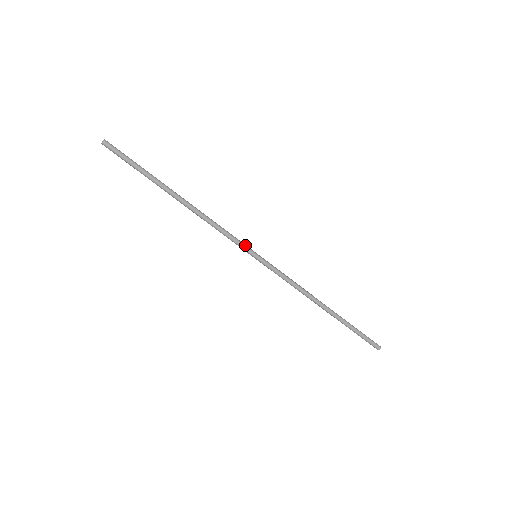
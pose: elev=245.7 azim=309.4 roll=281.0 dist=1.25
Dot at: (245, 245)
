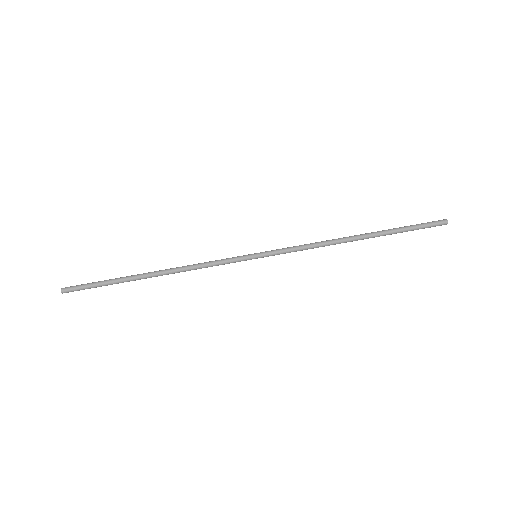
Dot at: (238, 257)
